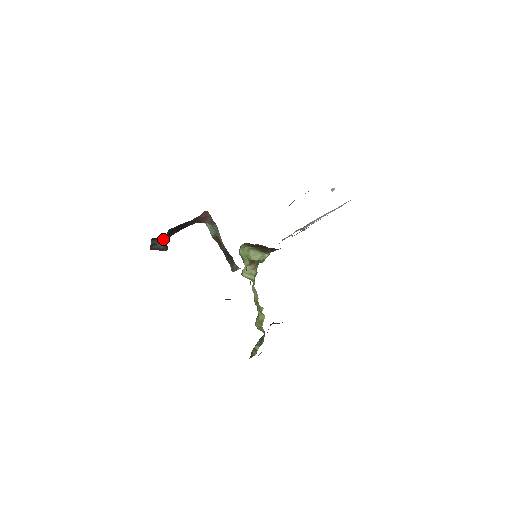
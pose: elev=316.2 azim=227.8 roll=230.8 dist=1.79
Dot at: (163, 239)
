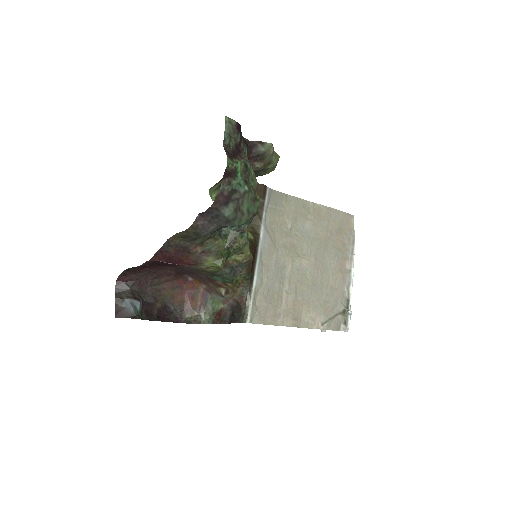
Dot at: (133, 293)
